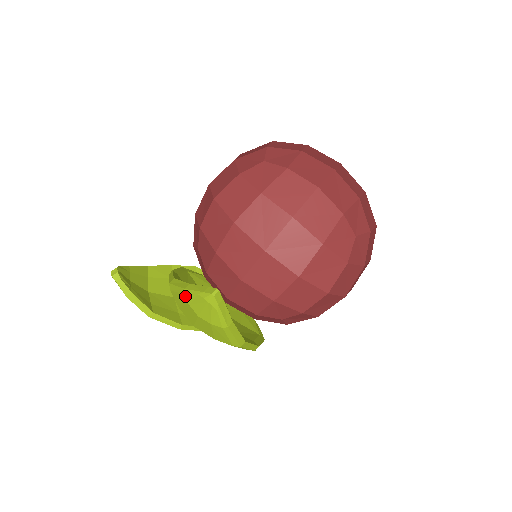
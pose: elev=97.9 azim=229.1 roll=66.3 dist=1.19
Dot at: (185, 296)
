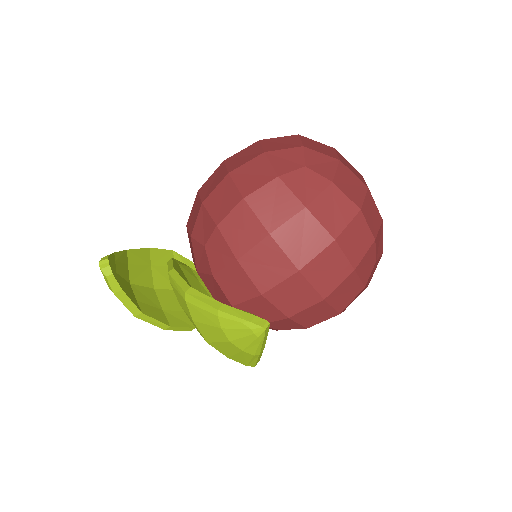
Dot at: (218, 318)
